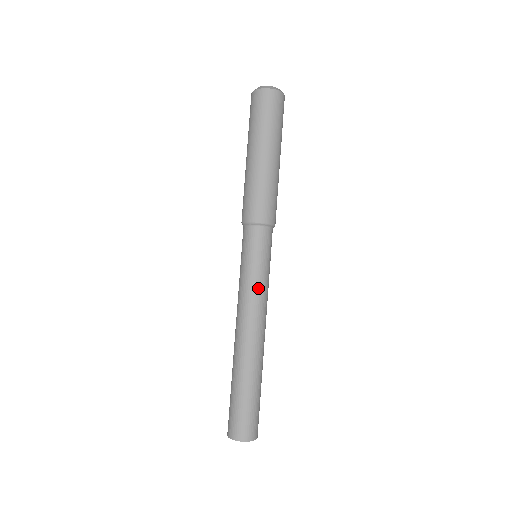
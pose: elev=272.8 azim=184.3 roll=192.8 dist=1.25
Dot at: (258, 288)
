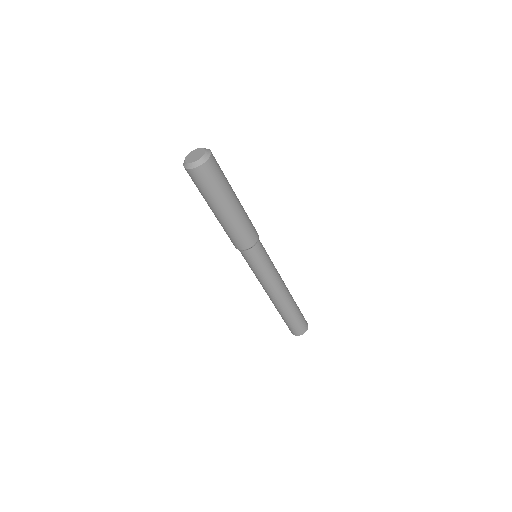
Dot at: (263, 279)
